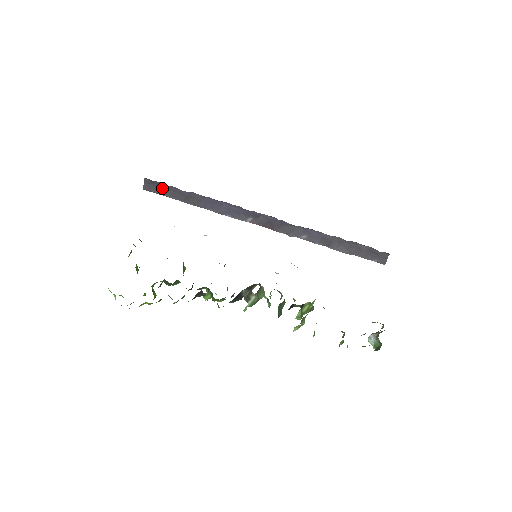
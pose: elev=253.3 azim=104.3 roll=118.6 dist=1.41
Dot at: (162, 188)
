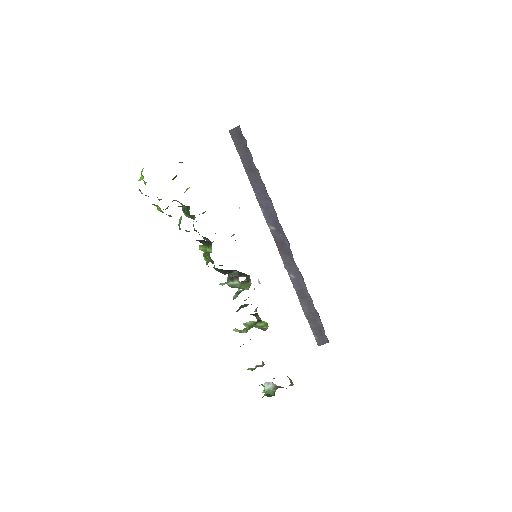
Dot at: (242, 145)
